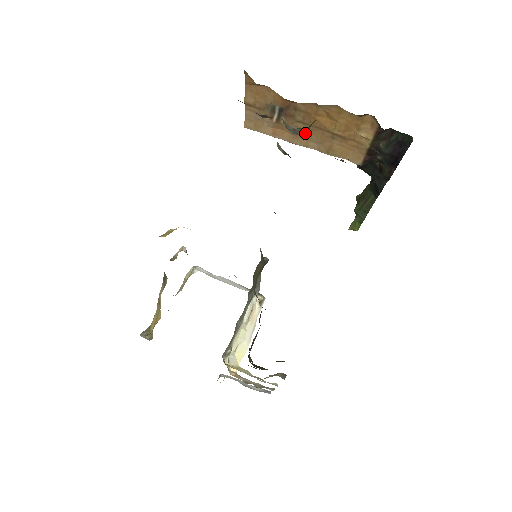
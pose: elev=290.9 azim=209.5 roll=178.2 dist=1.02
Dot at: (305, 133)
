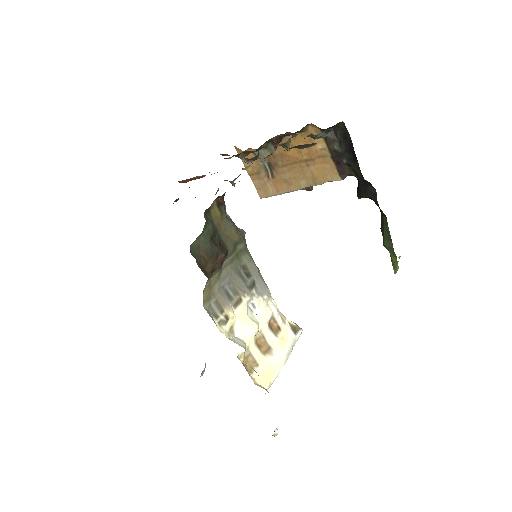
Dot at: (292, 175)
